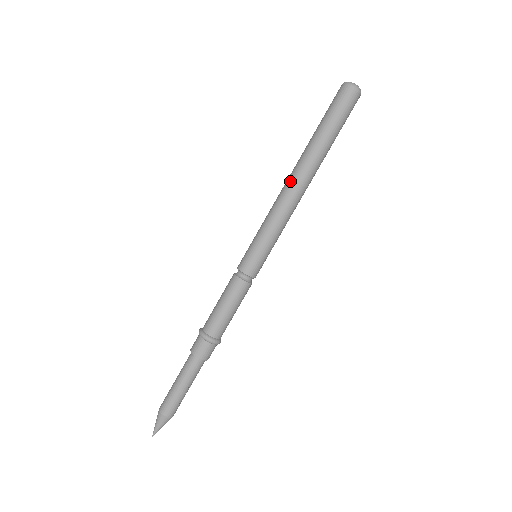
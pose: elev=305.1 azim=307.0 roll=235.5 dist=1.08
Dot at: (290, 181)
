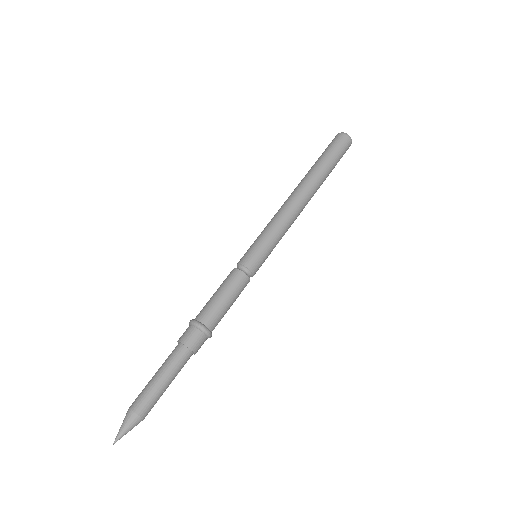
Dot at: (293, 195)
